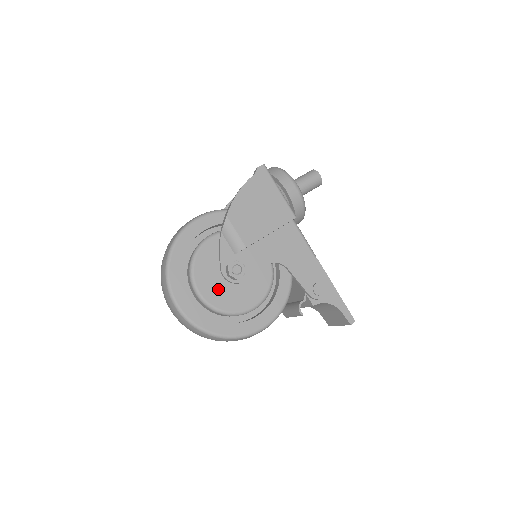
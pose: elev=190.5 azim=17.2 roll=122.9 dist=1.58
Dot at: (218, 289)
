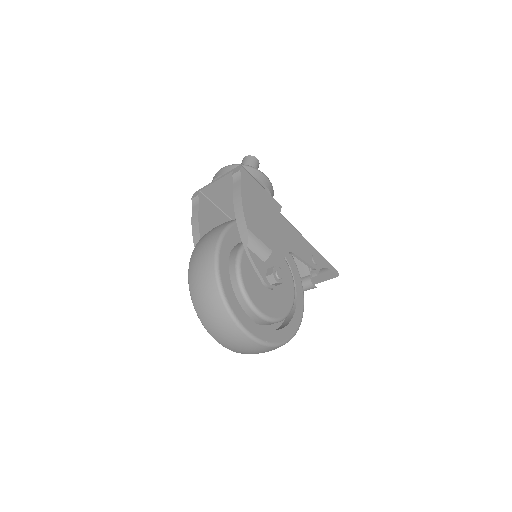
Dot at: (270, 301)
